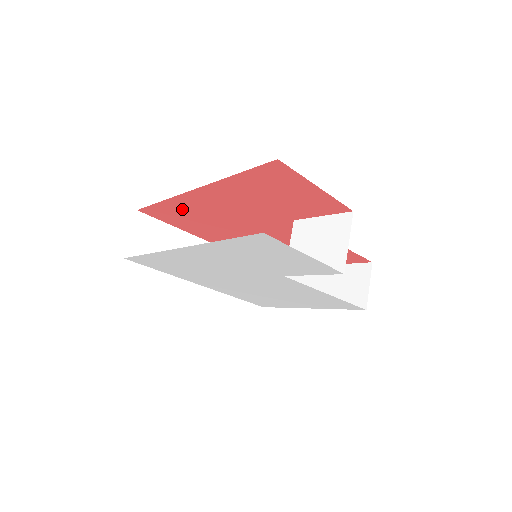
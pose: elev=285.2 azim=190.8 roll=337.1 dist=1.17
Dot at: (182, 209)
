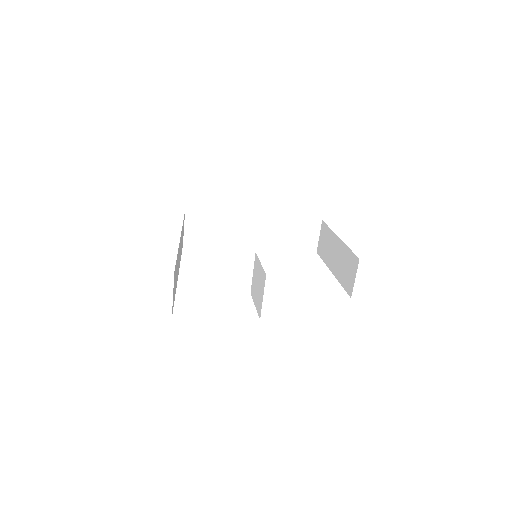
Dot at: occluded
